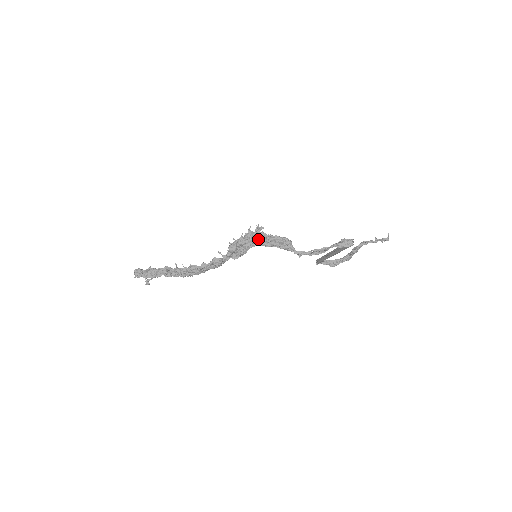
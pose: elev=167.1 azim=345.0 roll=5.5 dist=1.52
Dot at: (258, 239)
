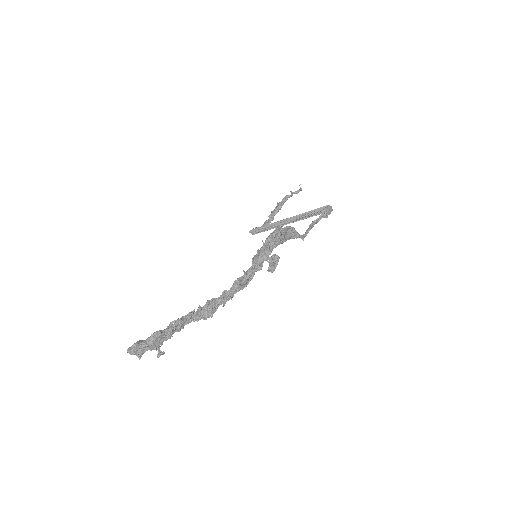
Dot at: (278, 239)
